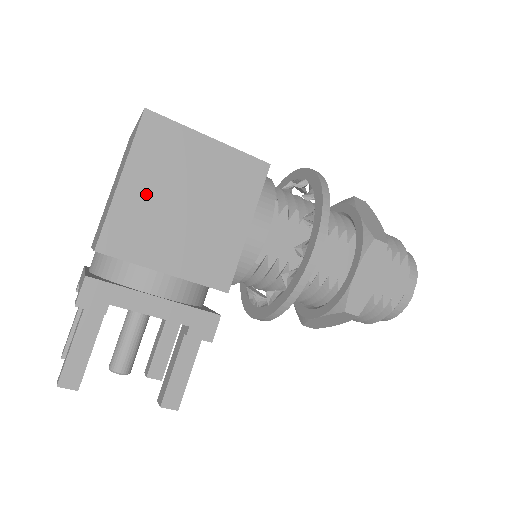
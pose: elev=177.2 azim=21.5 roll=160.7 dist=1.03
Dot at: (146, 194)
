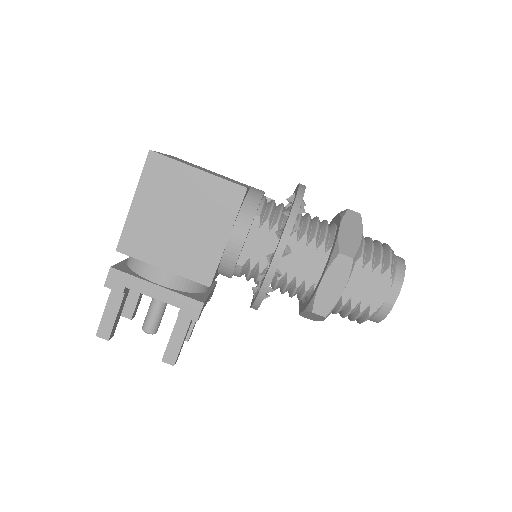
Dot at: (150, 212)
